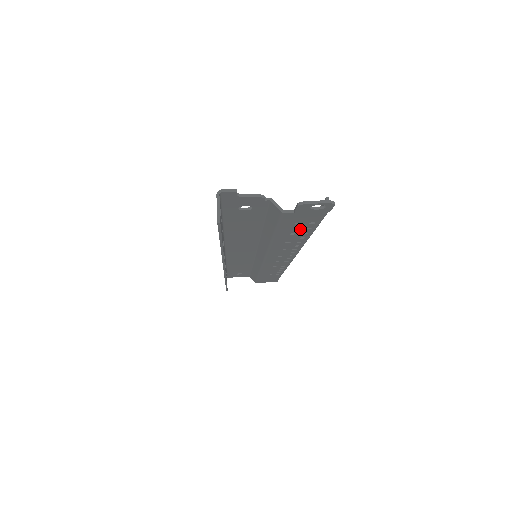
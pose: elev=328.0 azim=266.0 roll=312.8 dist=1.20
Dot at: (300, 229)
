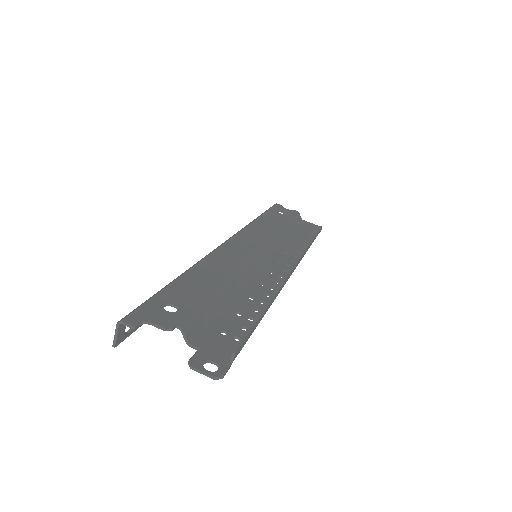
Dot at: (237, 326)
